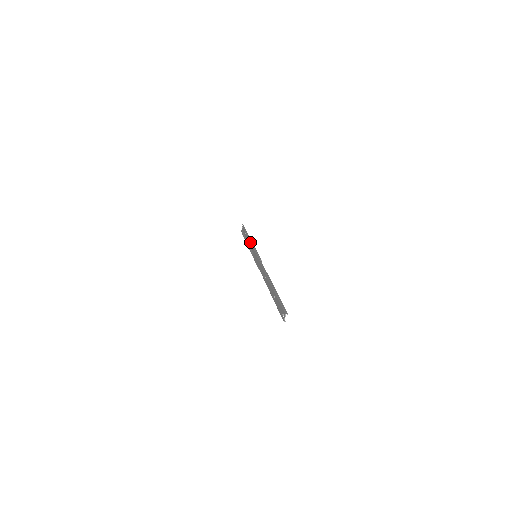
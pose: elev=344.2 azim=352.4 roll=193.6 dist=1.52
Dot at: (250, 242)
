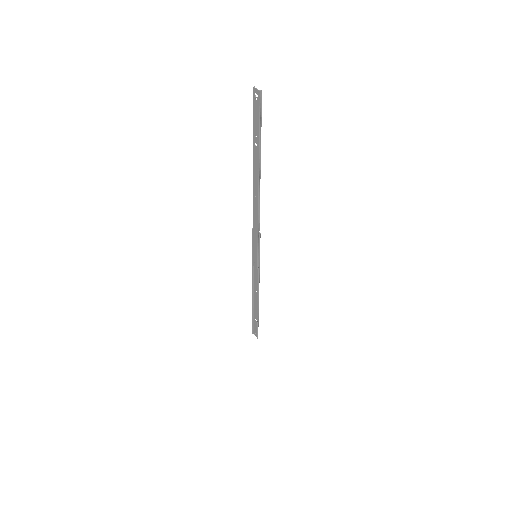
Dot at: (255, 291)
